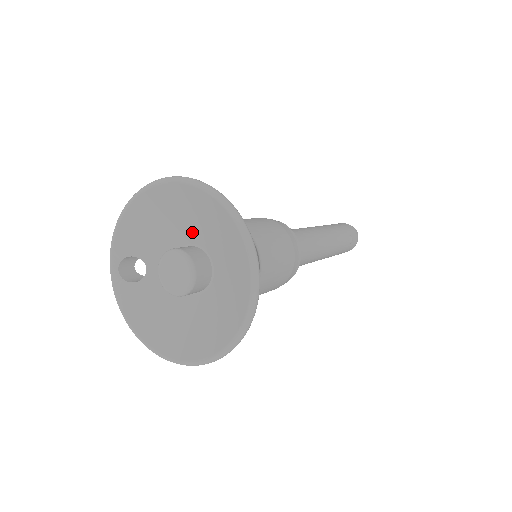
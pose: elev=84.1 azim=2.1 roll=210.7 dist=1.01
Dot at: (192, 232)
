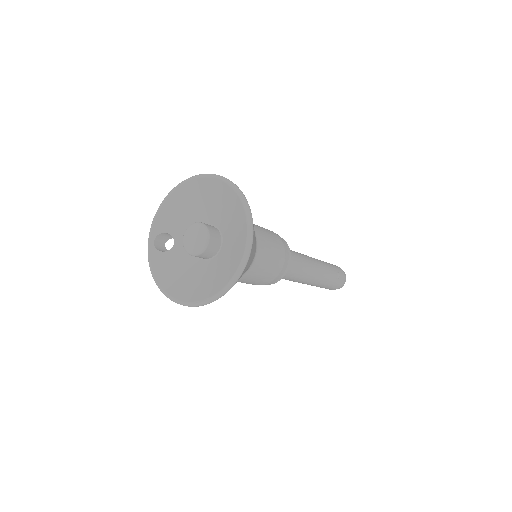
Dot at: (210, 215)
